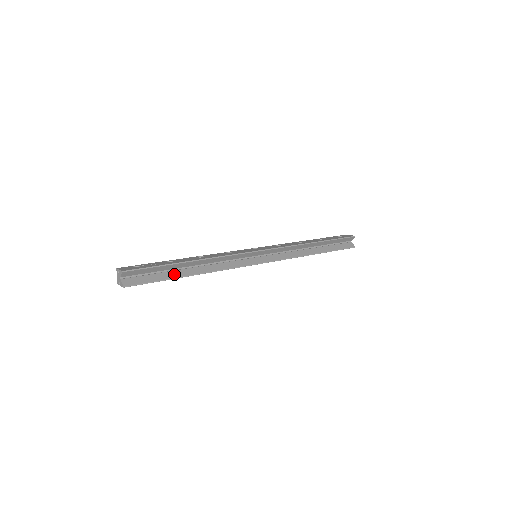
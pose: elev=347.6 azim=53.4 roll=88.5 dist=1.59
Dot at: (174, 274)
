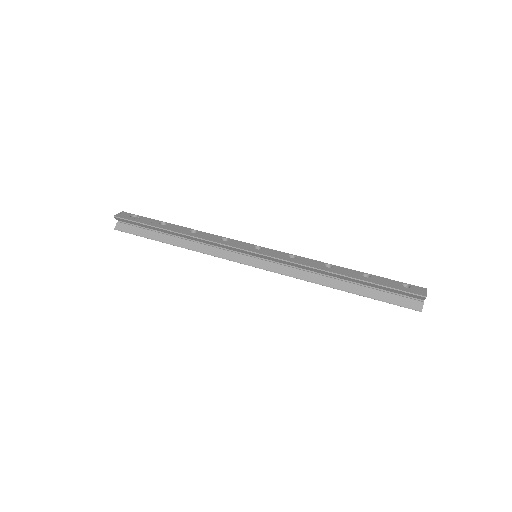
Dot at: (159, 236)
